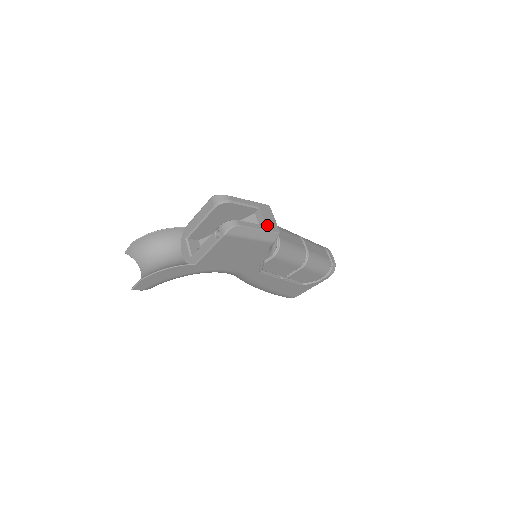
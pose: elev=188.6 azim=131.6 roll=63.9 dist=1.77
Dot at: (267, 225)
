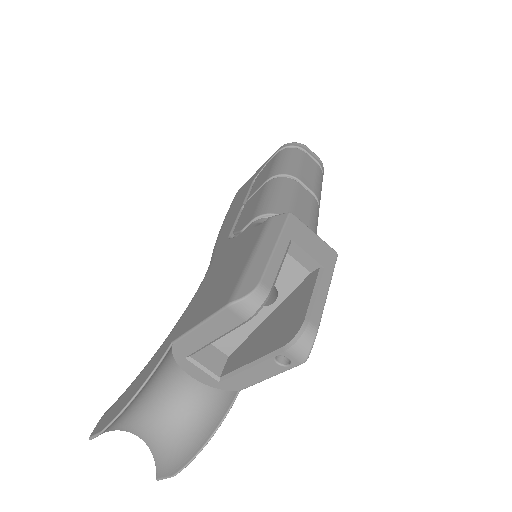
Dot at: (323, 264)
